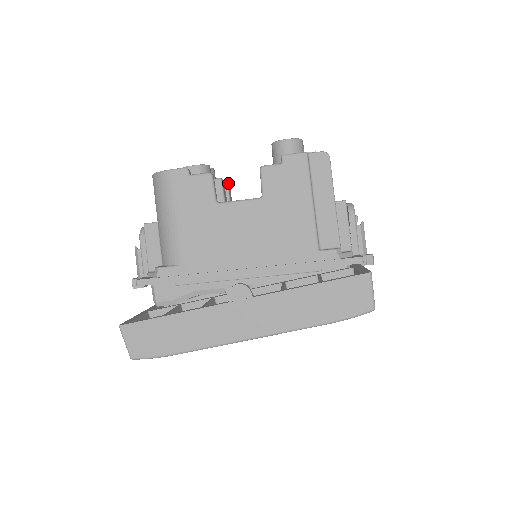
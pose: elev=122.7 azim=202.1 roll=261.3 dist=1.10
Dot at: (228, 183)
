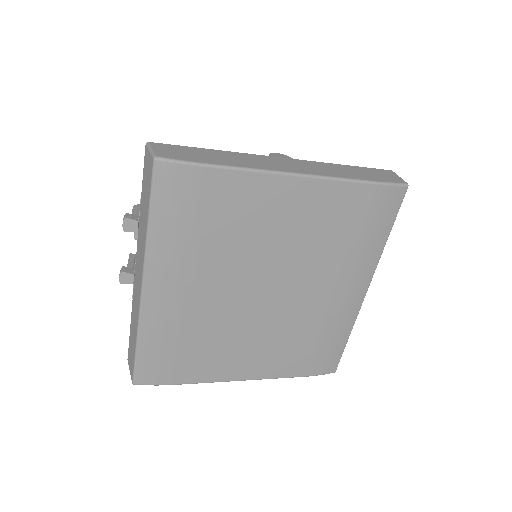
Dot at: occluded
